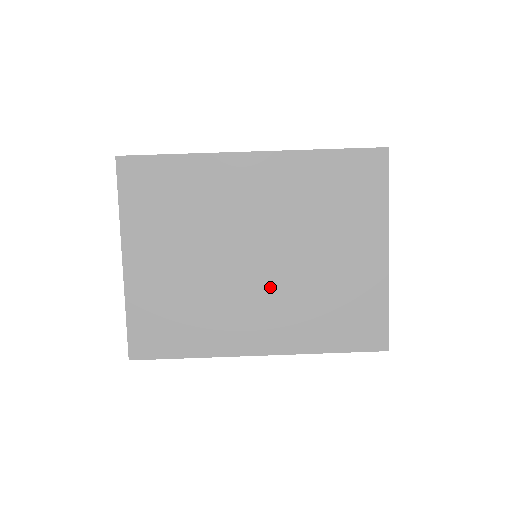
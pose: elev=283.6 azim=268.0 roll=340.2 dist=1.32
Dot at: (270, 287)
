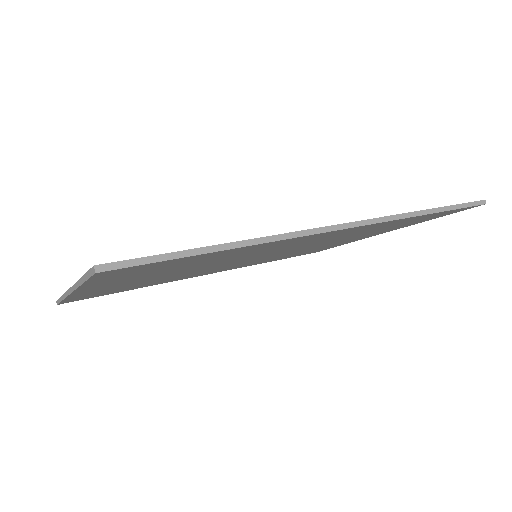
Dot at: occluded
